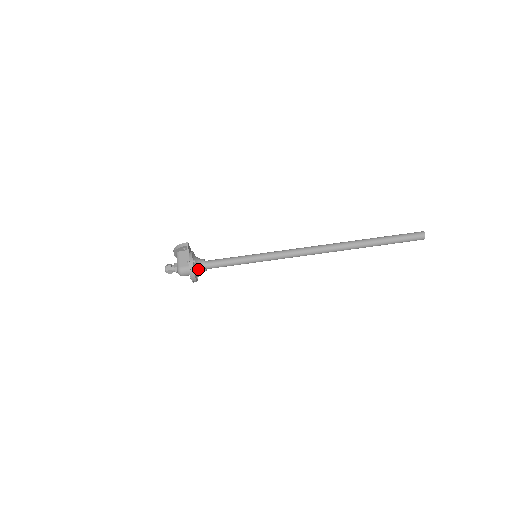
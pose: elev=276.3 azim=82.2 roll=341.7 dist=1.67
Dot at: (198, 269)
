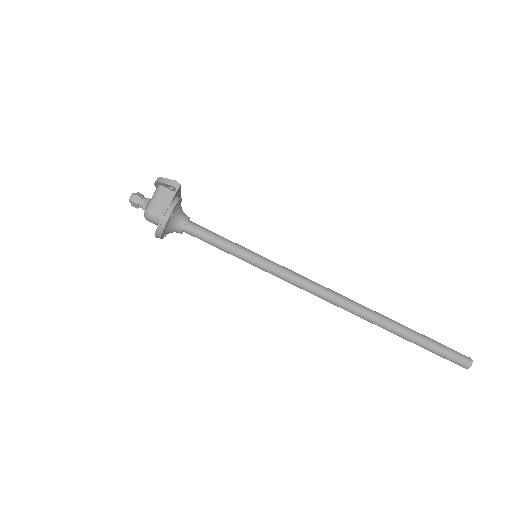
Dot at: (172, 227)
